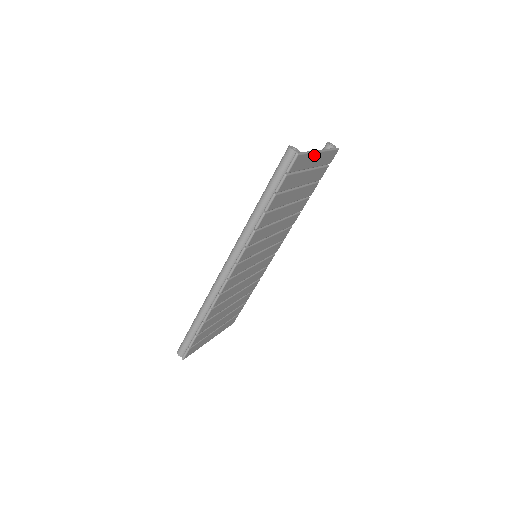
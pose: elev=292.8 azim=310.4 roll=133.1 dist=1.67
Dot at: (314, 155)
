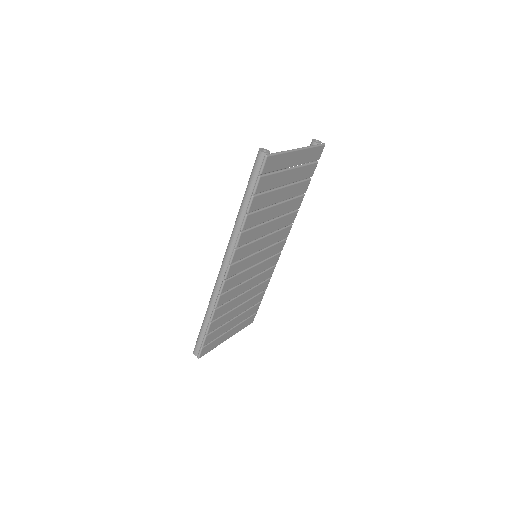
Dot at: (291, 154)
